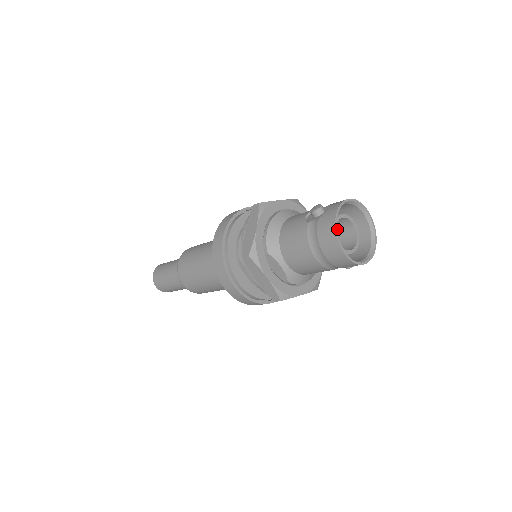
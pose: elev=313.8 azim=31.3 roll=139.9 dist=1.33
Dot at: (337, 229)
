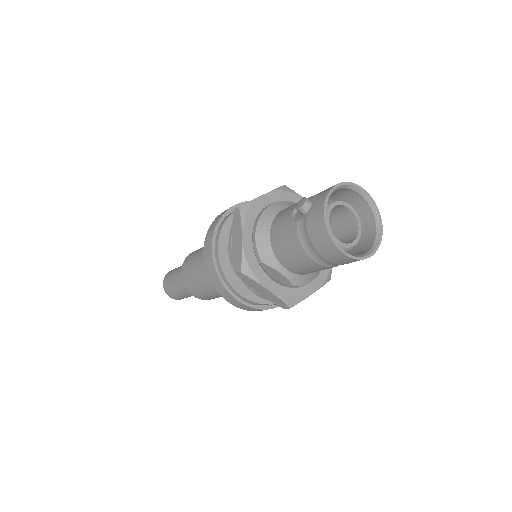
Dot at: (334, 216)
